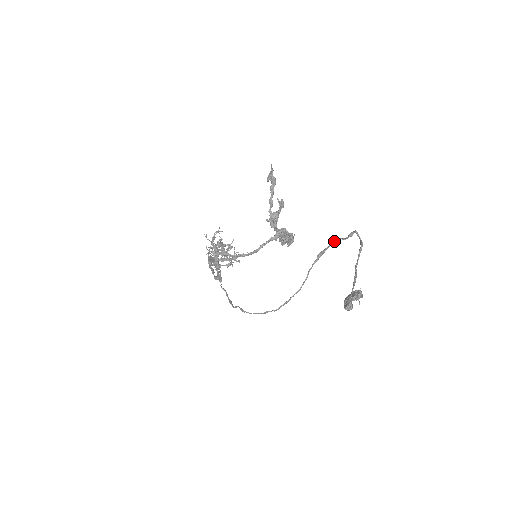
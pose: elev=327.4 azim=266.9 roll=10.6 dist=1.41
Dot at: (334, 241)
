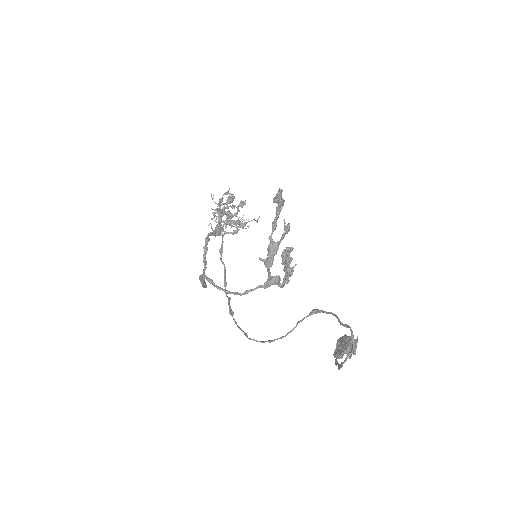
Dot at: (330, 313)
